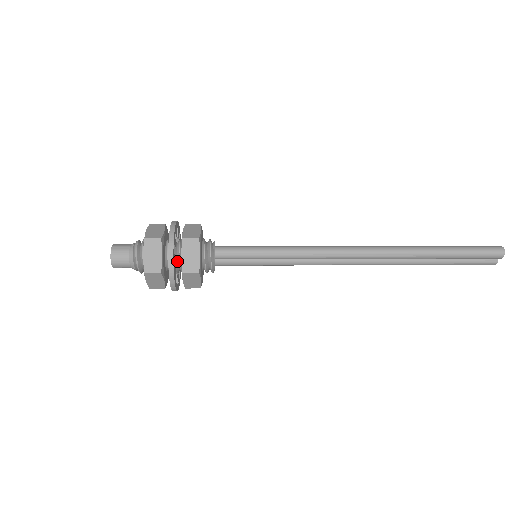
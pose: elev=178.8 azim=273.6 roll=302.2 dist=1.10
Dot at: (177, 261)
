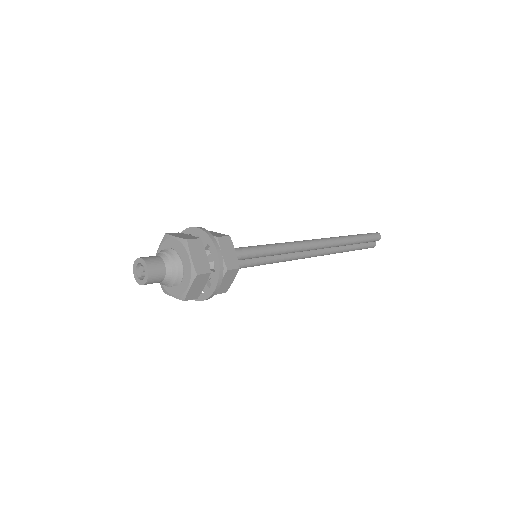
Dot at: occluded
